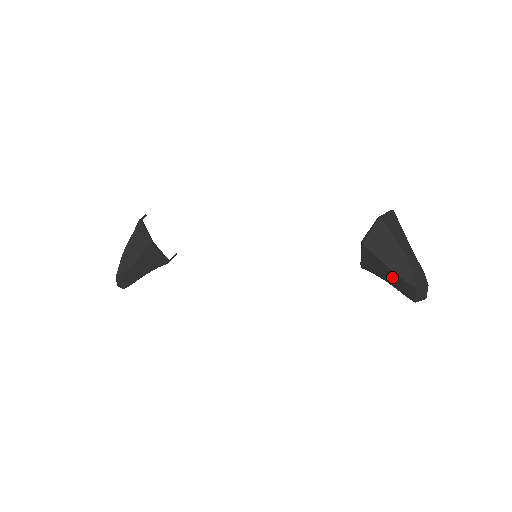
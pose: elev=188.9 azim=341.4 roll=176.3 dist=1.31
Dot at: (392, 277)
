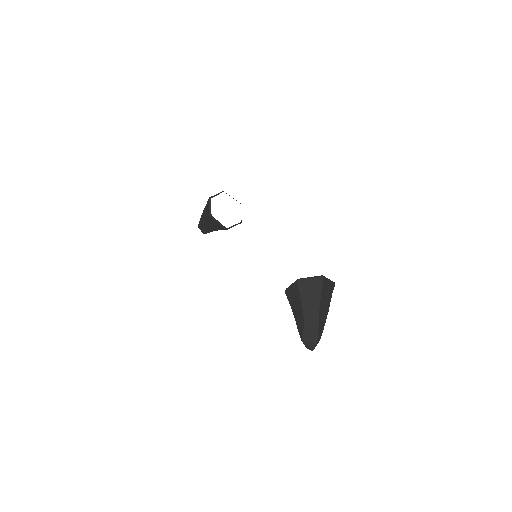
Dot at: occluded
